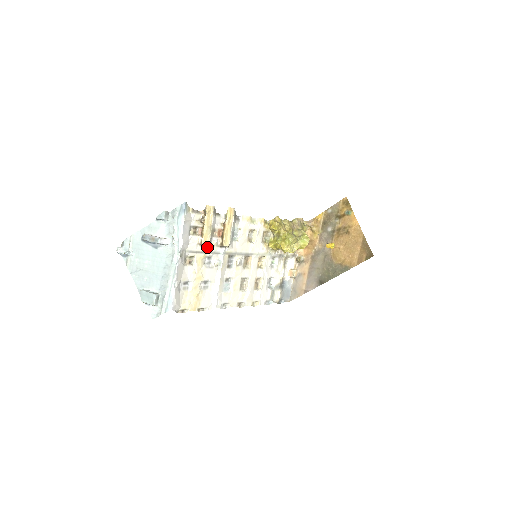
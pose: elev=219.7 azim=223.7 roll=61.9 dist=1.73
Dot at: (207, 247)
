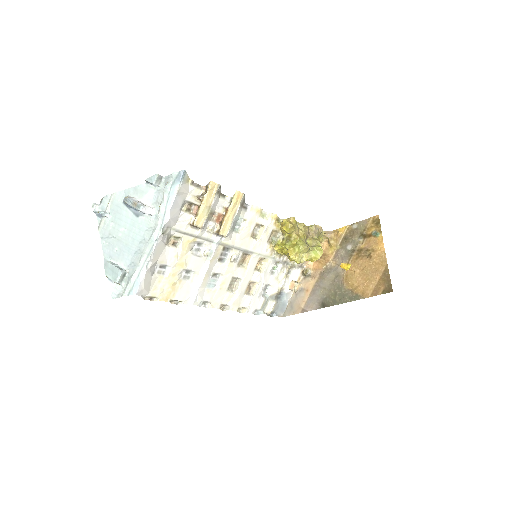
Dot at: (199, 231)
